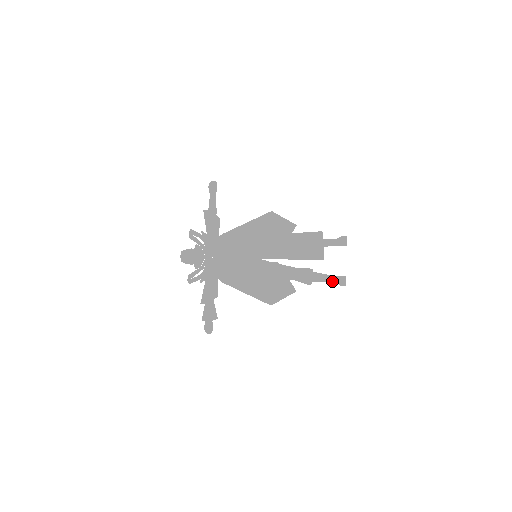
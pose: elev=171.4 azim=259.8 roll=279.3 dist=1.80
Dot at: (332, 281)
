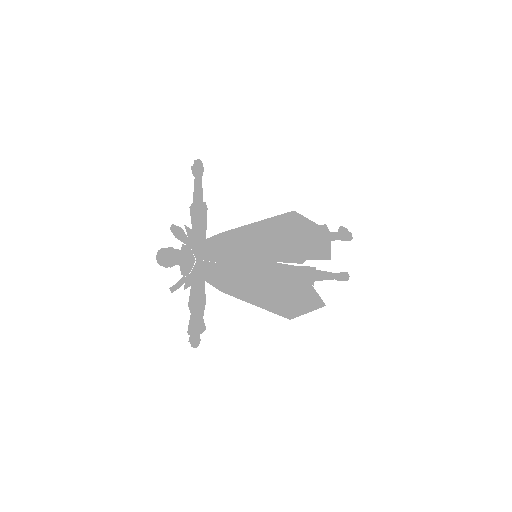
Dot at: occluded
